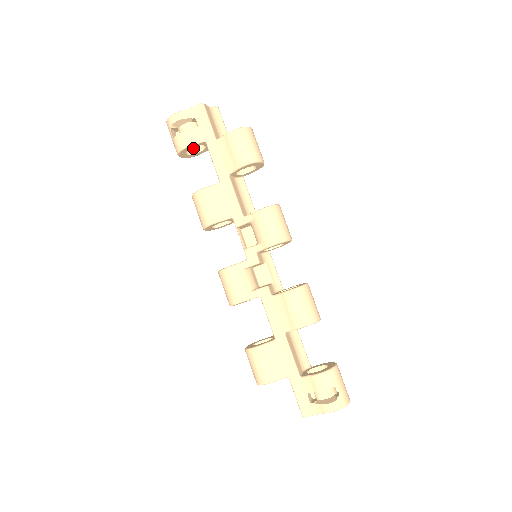
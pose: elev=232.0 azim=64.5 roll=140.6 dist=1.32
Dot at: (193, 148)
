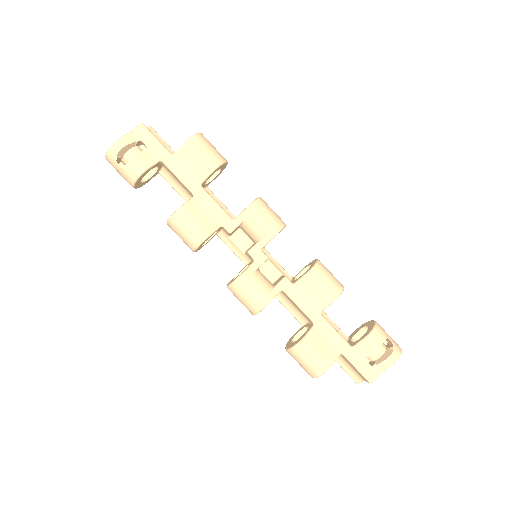
Dot at: occluded
